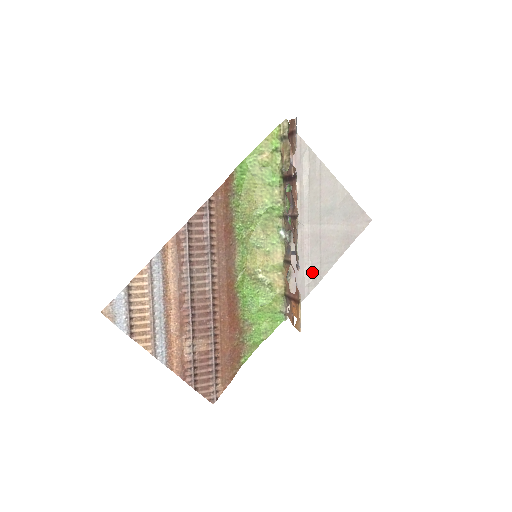
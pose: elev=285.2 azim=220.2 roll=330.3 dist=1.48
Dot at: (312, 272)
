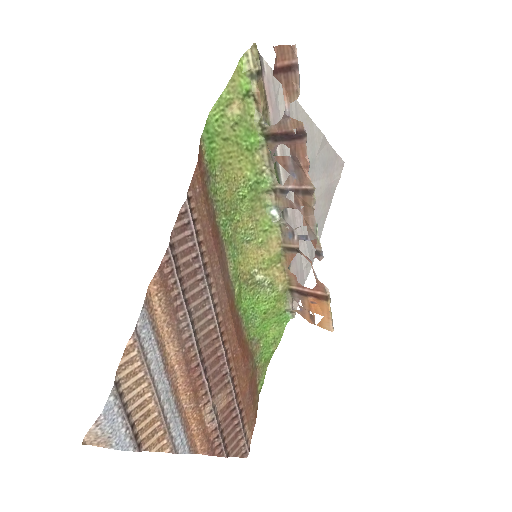
Dot at: (308, 249)
